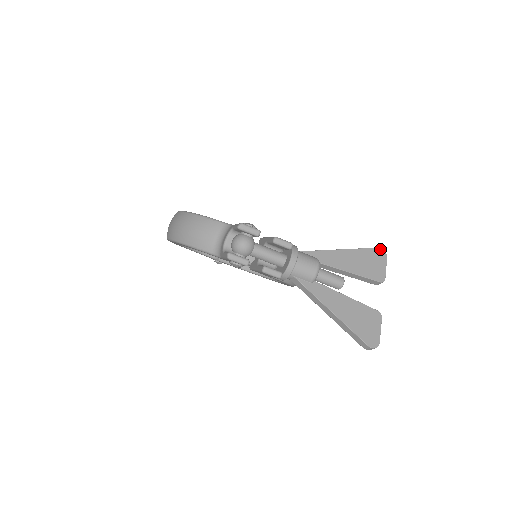
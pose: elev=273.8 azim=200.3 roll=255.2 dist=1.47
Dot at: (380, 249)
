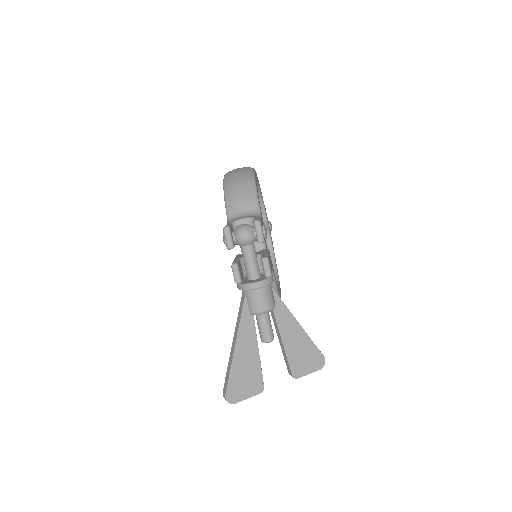
Dot at: (324, 359)
